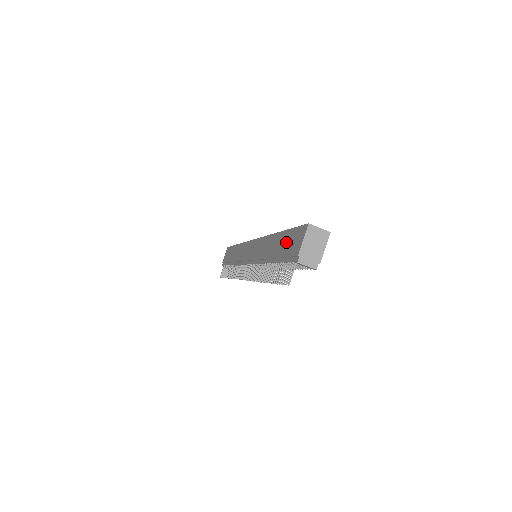
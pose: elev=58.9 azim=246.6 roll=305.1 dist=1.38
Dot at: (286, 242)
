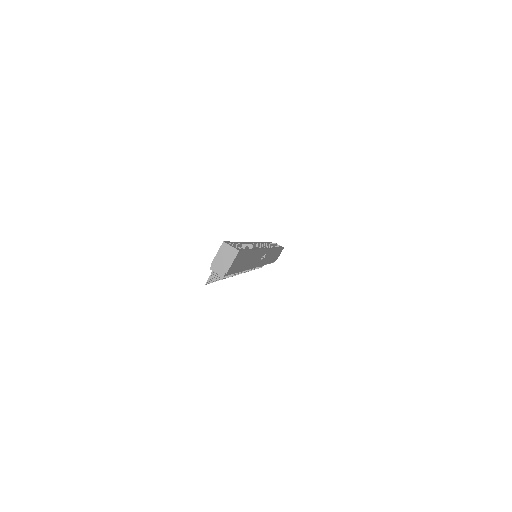
Dot at: occluded
